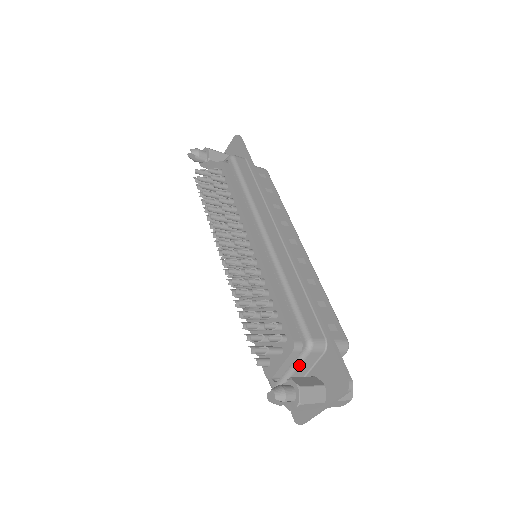
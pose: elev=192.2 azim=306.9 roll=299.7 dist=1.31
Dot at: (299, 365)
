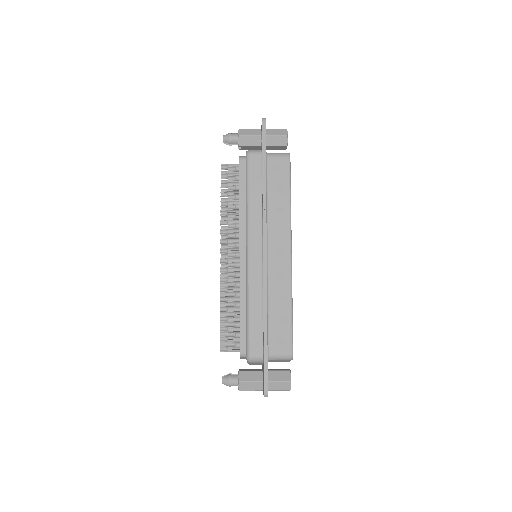
Dot at: (249, 363)
